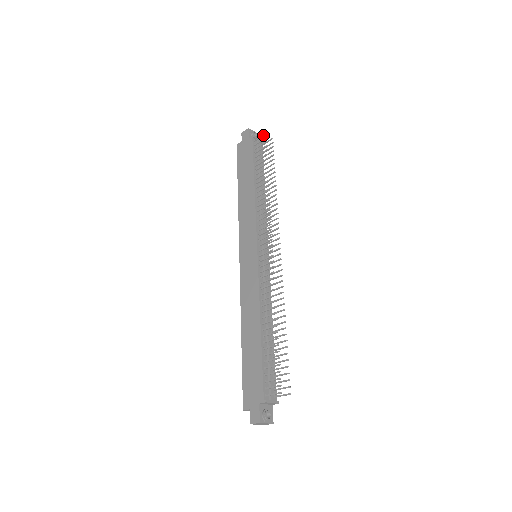
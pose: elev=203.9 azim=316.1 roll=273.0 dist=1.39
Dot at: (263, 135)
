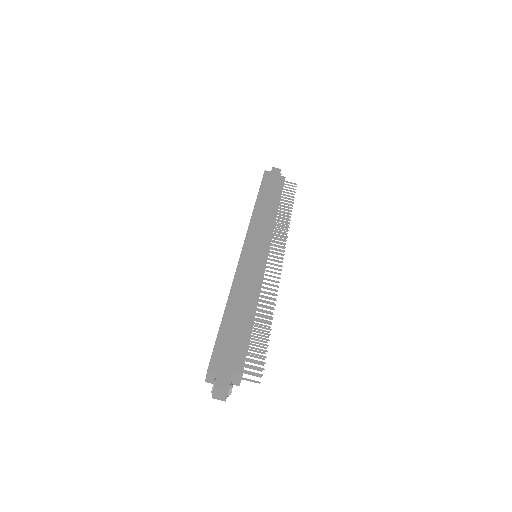
Dot at: (294, 183)
